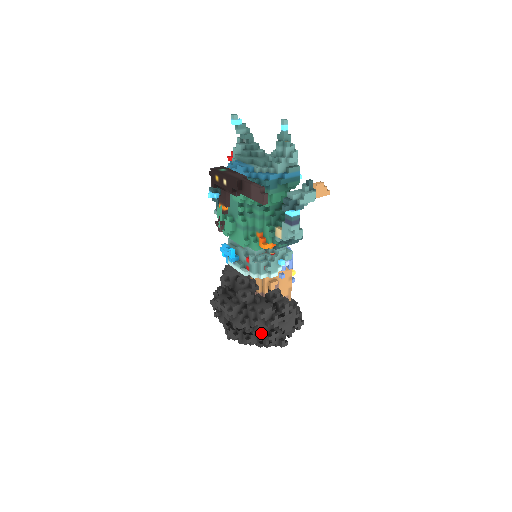
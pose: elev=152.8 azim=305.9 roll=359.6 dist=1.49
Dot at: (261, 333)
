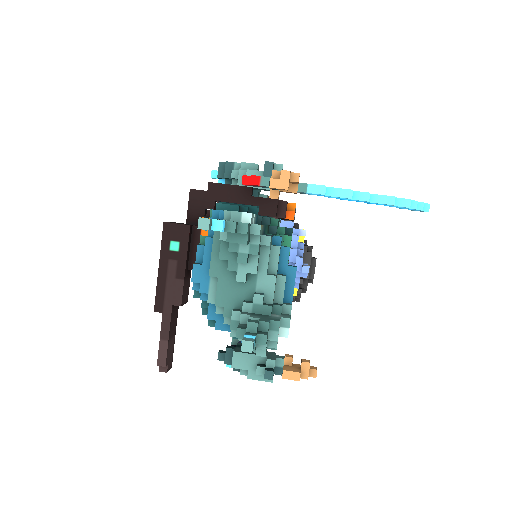
Dot at: occluded
